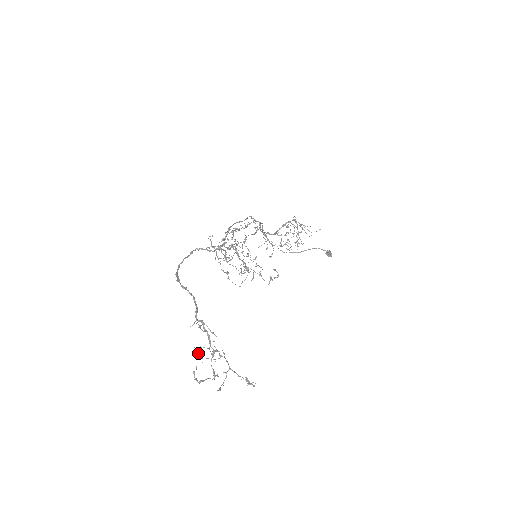
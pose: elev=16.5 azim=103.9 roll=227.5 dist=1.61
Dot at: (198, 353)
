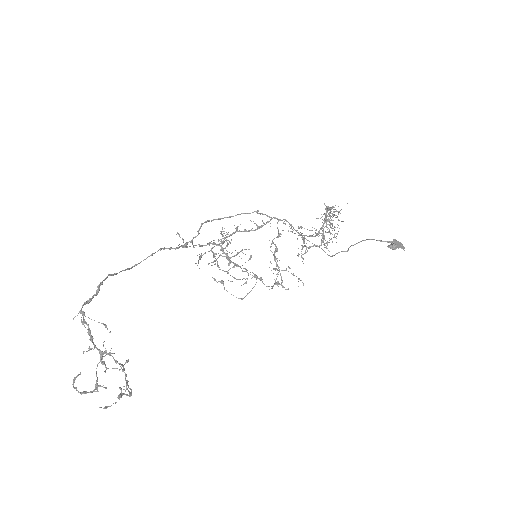
Dot at: occluded
